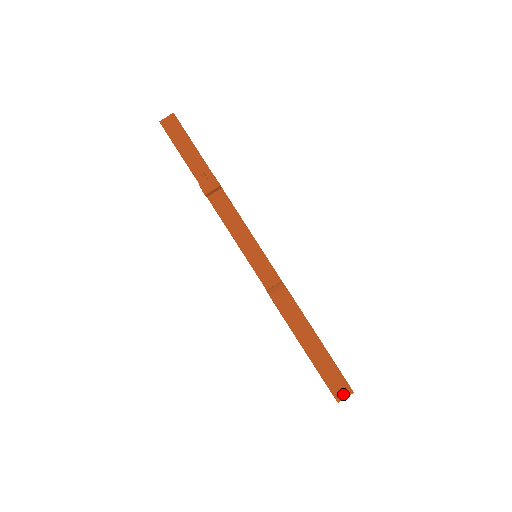
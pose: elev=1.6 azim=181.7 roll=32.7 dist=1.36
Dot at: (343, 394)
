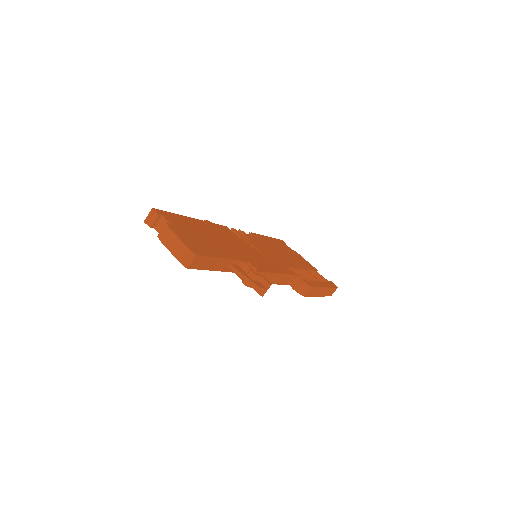
Dot at: occluded
